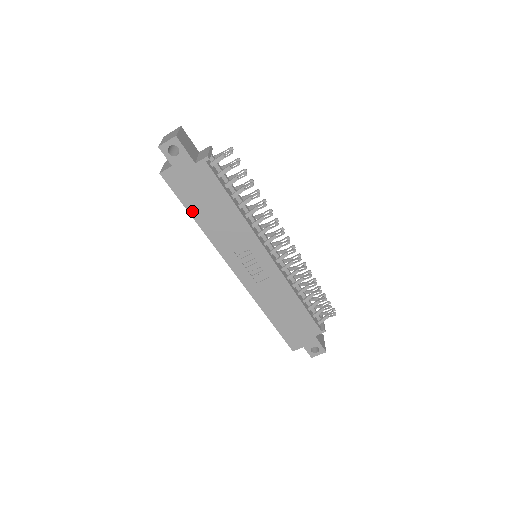
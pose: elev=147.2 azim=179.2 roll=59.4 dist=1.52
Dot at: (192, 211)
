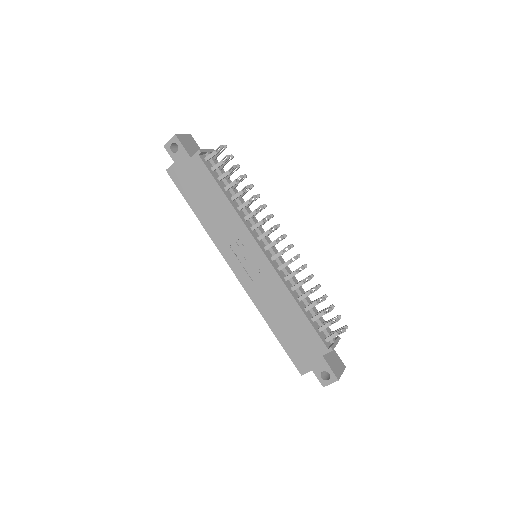
Dot at: (192, 204)
